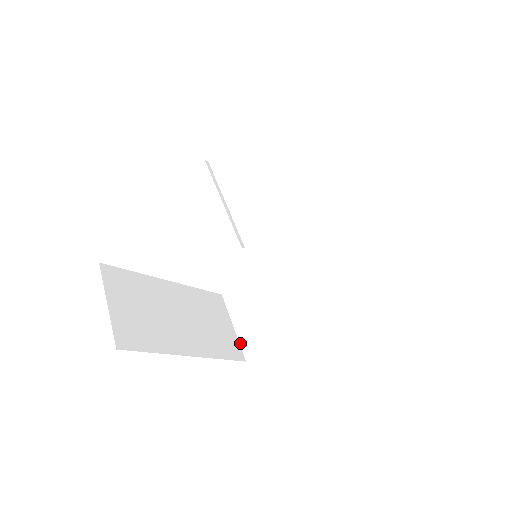
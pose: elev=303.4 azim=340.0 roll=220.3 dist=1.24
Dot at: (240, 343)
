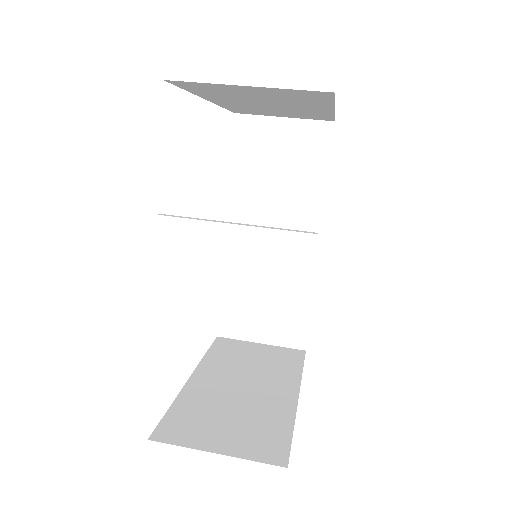
Dot at: (283, 346)
